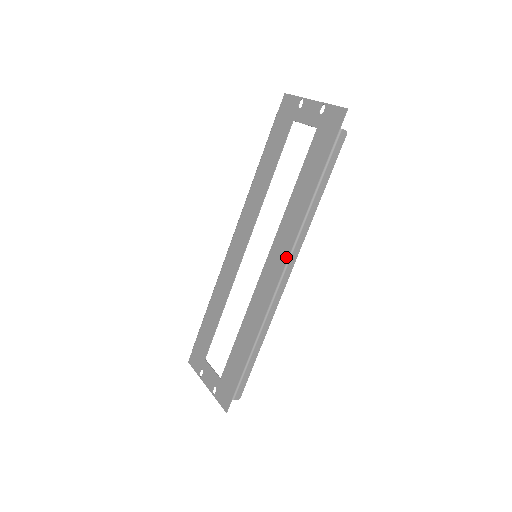
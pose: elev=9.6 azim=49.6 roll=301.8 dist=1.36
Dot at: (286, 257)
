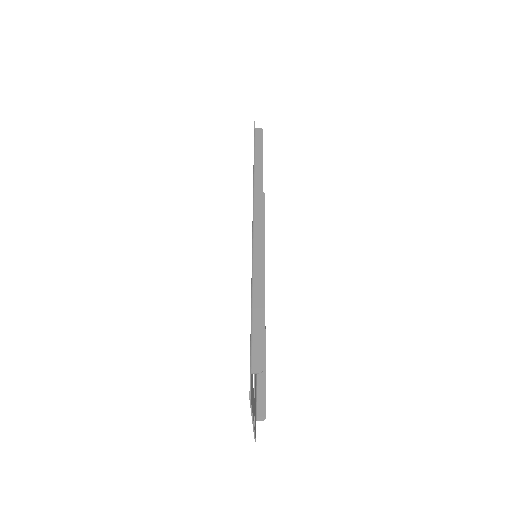
Dot at: occluded
